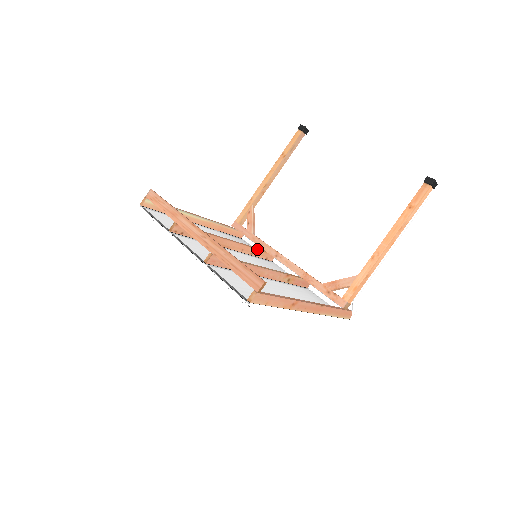
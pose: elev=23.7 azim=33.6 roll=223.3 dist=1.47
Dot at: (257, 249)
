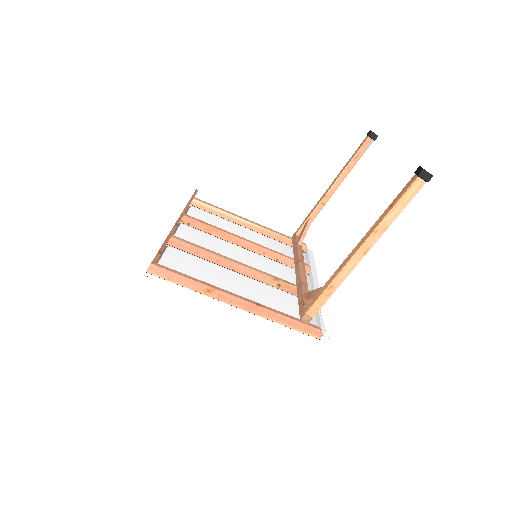
Dot at: (284, 256)
